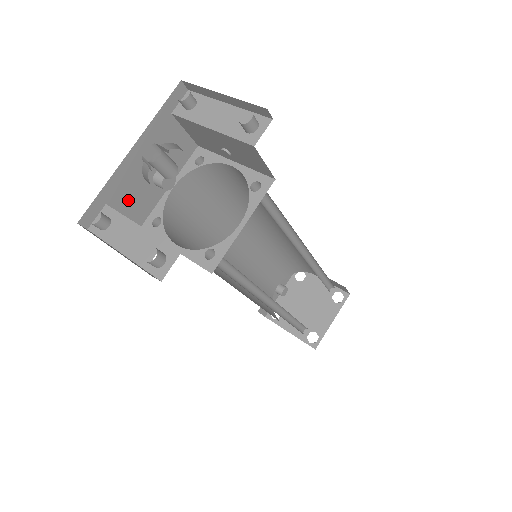
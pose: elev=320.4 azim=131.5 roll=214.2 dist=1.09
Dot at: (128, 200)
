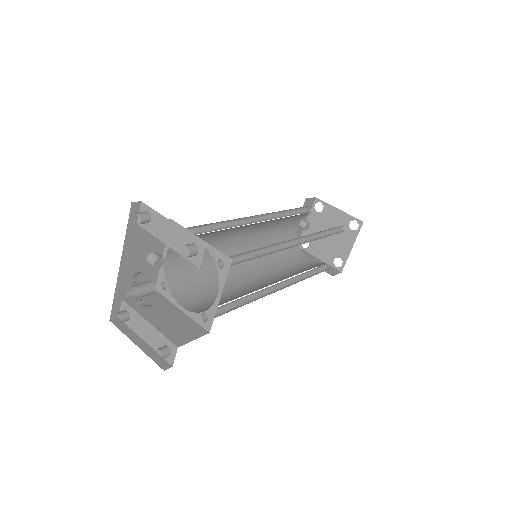
Dot at: occluded
